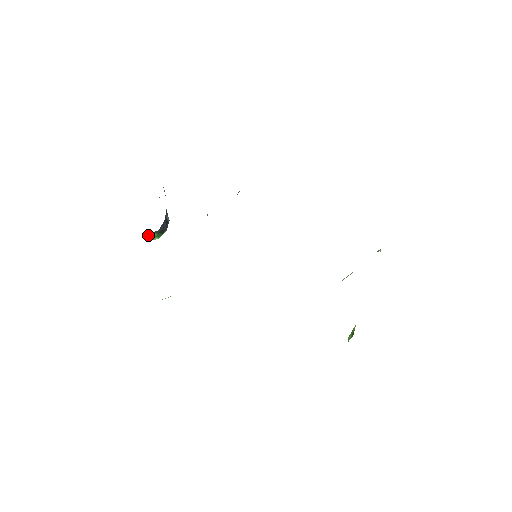
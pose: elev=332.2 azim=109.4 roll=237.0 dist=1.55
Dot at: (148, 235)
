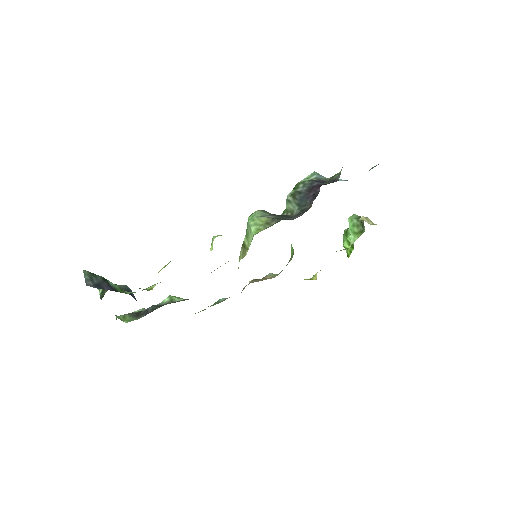
Dot at: occluded
